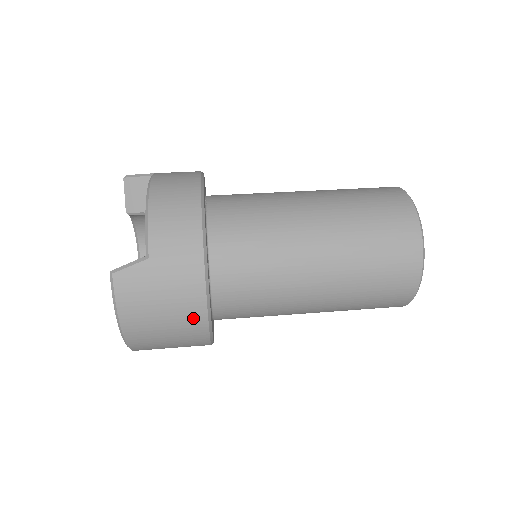
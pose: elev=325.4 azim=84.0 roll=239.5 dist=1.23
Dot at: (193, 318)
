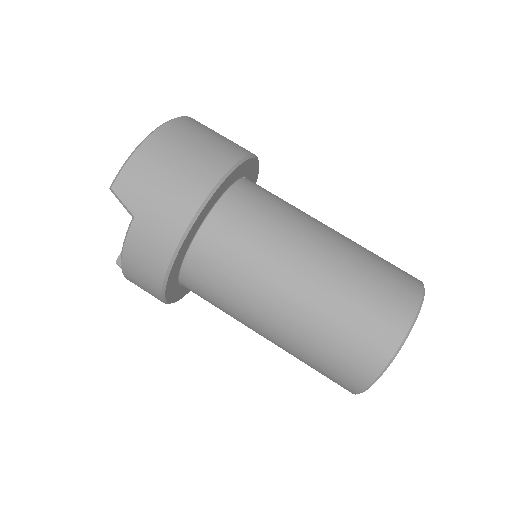
Dot at: occluded
